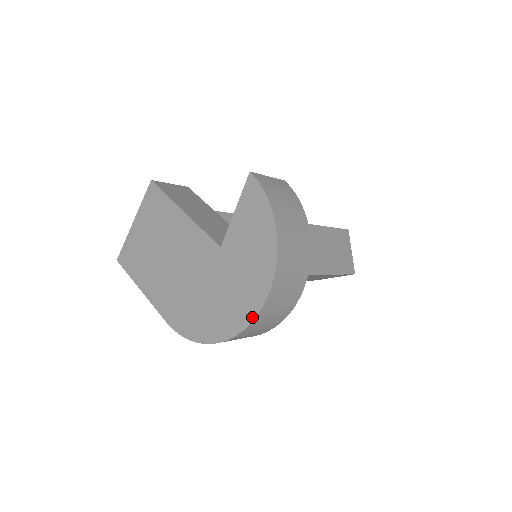
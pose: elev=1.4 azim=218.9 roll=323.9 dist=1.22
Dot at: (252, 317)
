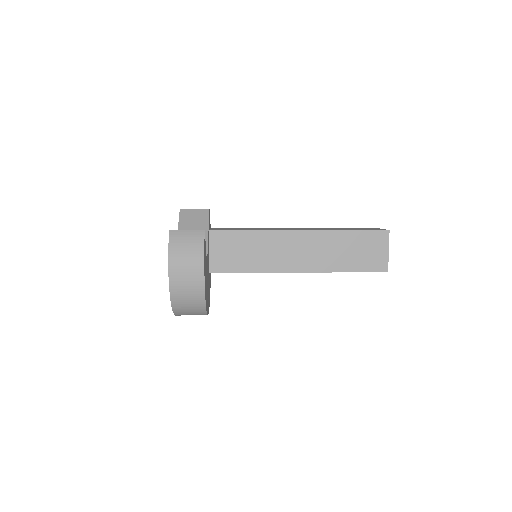
Dot at: (173, 309)
